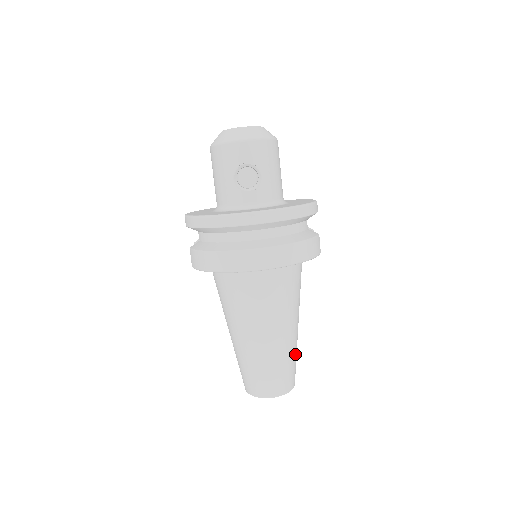
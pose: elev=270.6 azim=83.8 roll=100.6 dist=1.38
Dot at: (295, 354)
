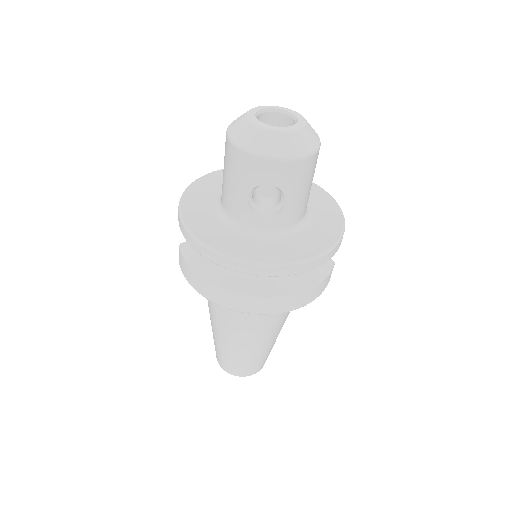
Dot at: occluded
